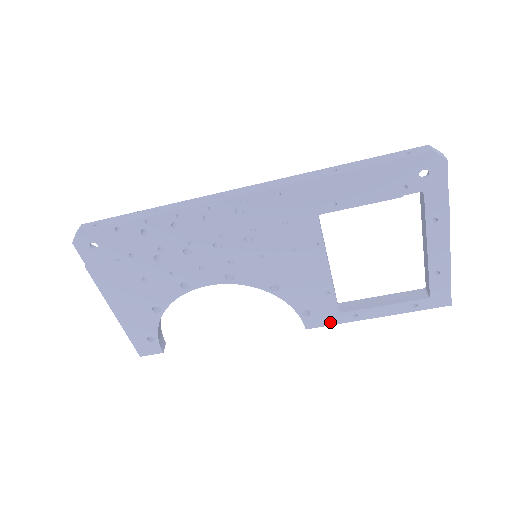
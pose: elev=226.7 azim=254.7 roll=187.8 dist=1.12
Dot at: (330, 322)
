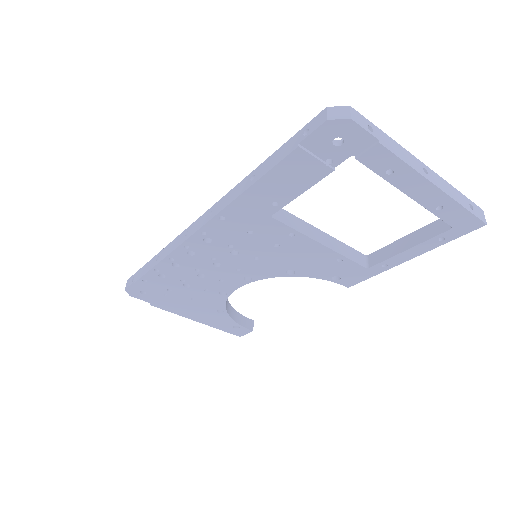
Dot at: (365, 277)
